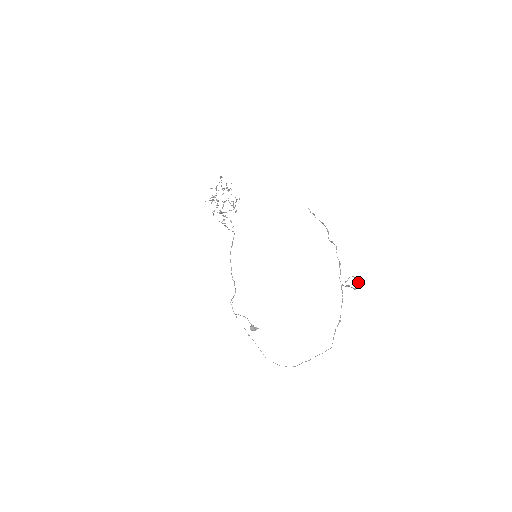
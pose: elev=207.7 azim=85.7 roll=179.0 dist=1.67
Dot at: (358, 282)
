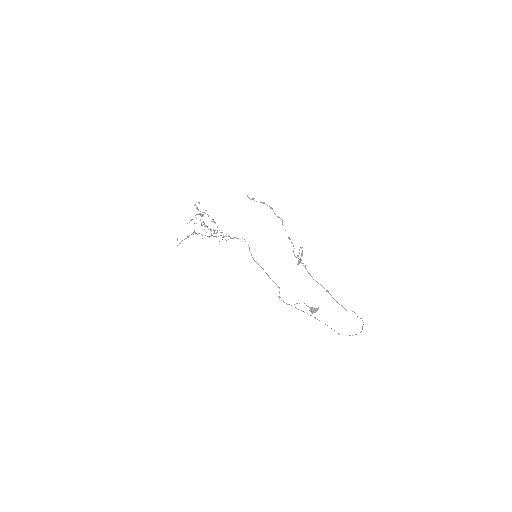
Dot at: (302, 253)
